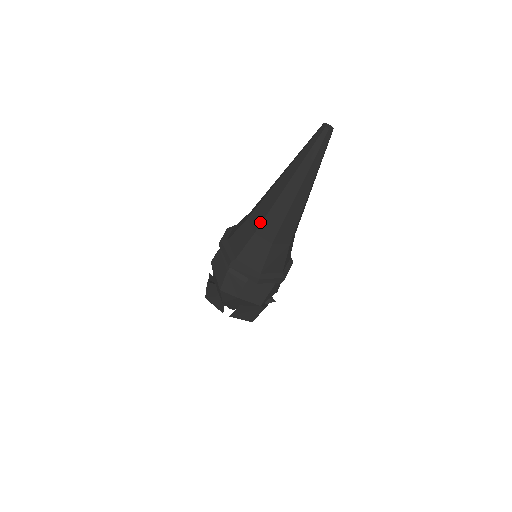
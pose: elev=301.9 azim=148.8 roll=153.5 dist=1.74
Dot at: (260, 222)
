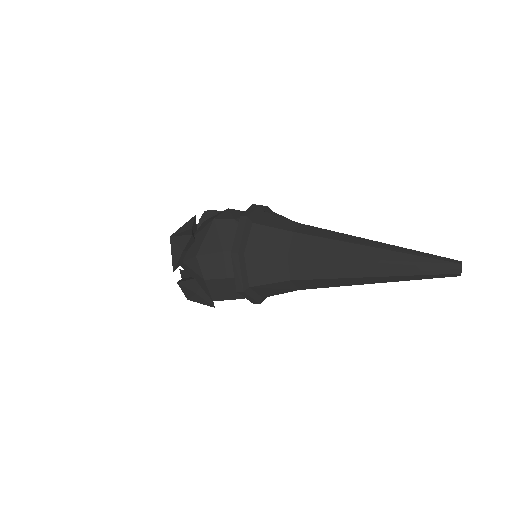
Dot at: (304, 255)
